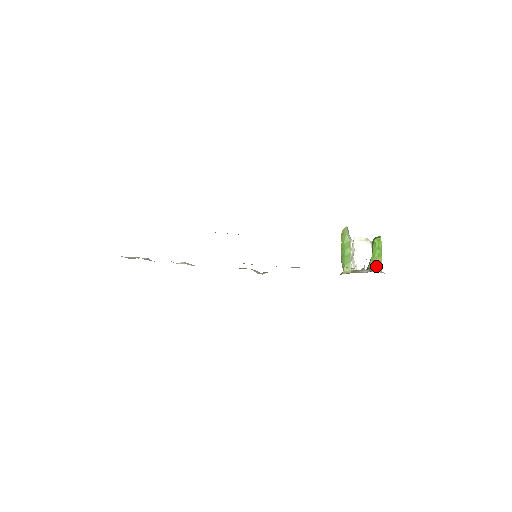
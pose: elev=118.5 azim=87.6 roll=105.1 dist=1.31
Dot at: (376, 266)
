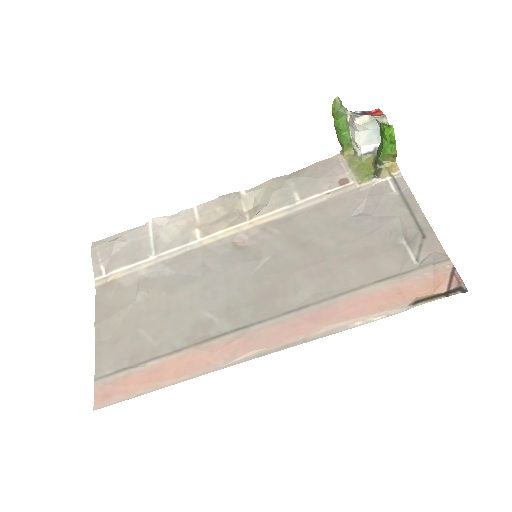
Dot at: (389, 159)
